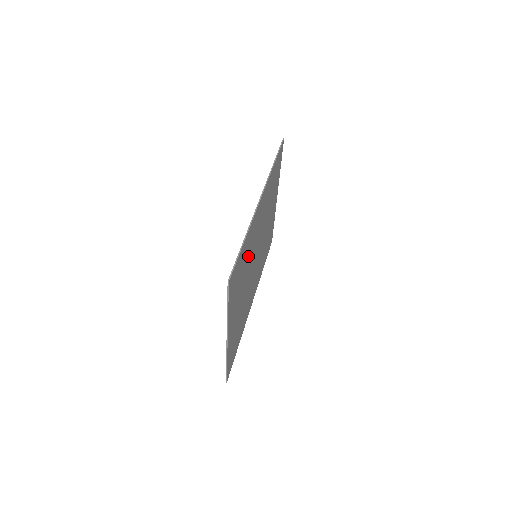
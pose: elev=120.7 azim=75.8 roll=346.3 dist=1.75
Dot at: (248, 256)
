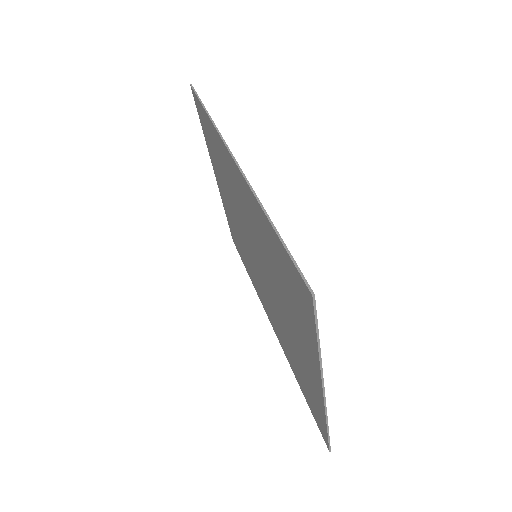
Dot at: (268, 253)
